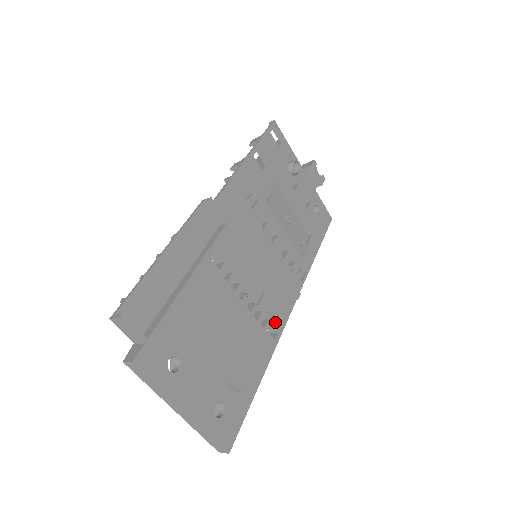
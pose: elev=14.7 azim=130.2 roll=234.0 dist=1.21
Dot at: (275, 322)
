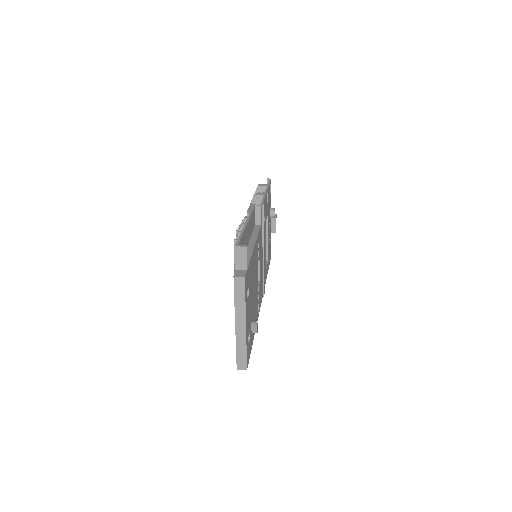
Dot at: (259, 303)
